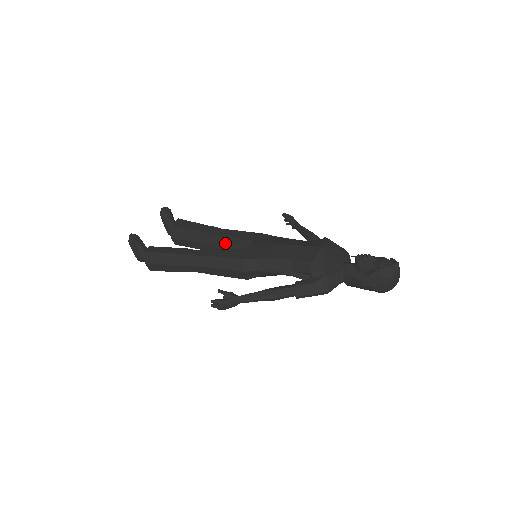
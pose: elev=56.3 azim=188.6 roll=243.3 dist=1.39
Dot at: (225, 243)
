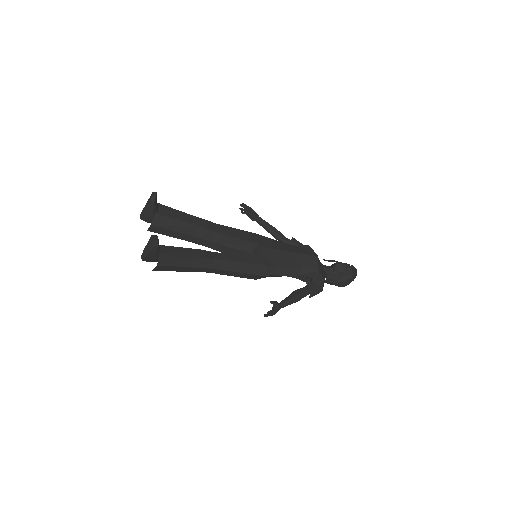
Dot at: (225, 241)
